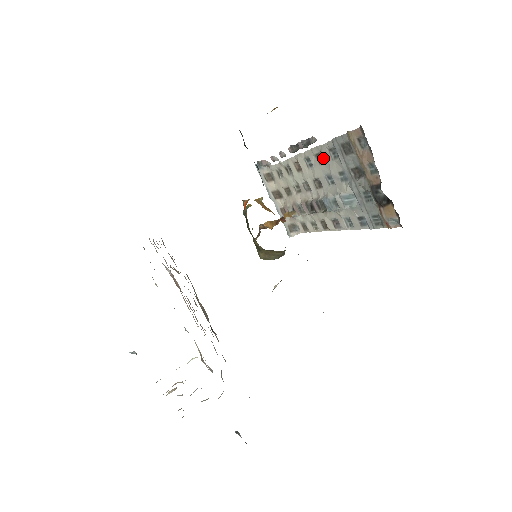
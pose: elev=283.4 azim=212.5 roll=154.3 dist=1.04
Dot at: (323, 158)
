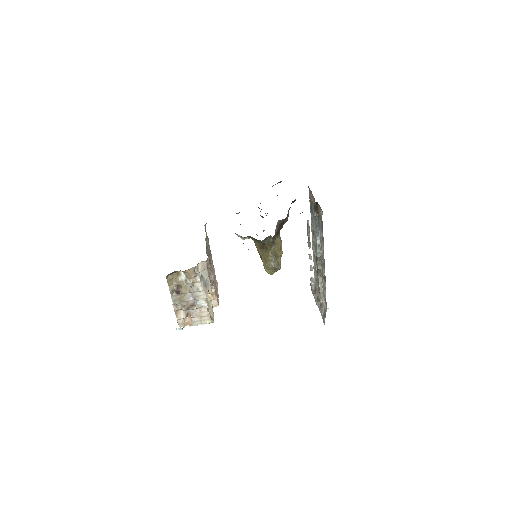
Dot at: (313, 230)
